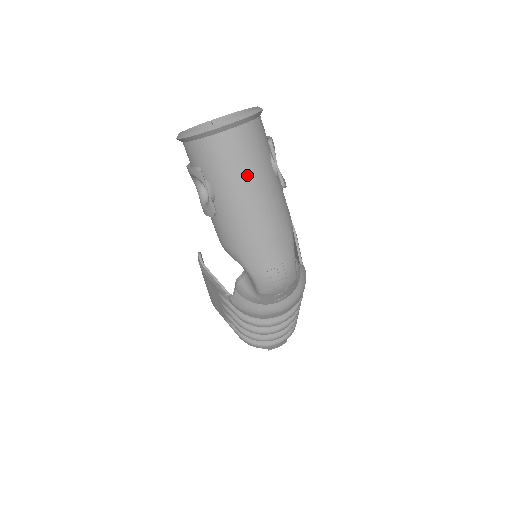
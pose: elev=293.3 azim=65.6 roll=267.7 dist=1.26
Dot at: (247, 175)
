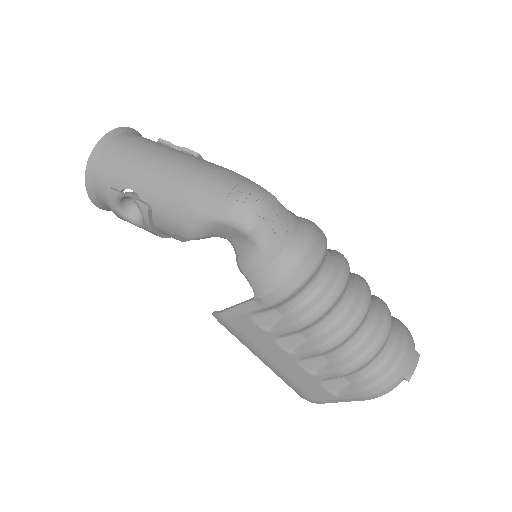
Dot at: (145, 154)
